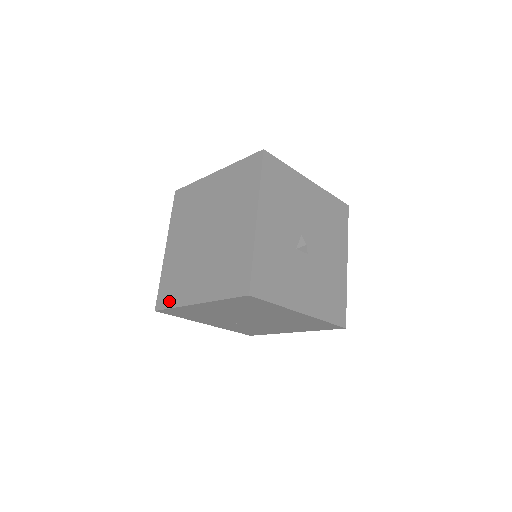
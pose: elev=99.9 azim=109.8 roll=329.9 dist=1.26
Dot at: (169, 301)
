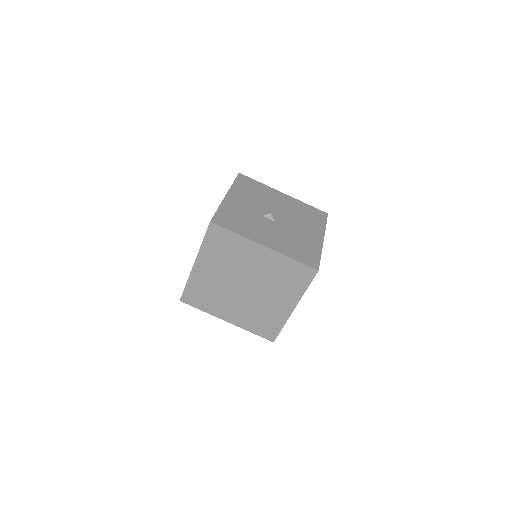
Dot at: occluded
